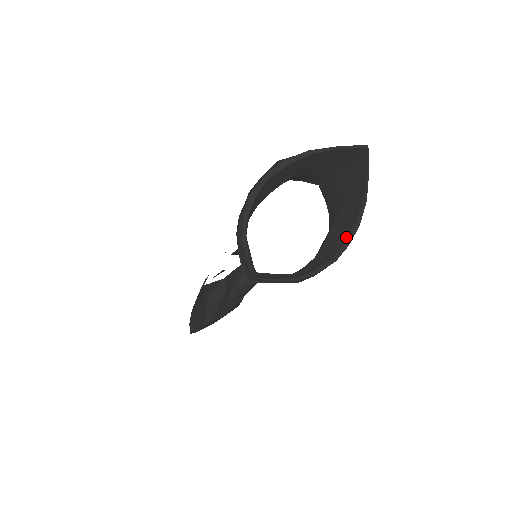
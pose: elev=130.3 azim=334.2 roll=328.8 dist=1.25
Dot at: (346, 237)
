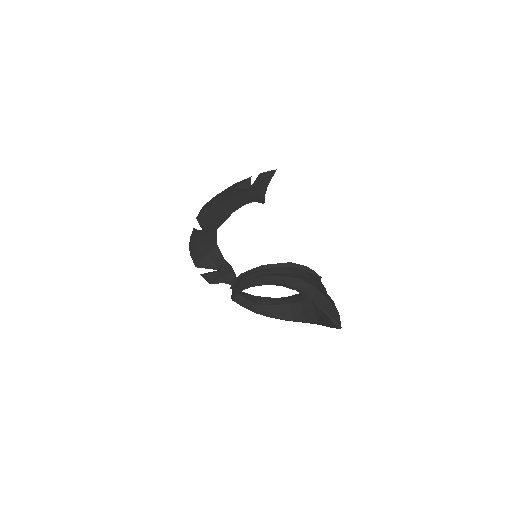
Dot at: (297, 320)
